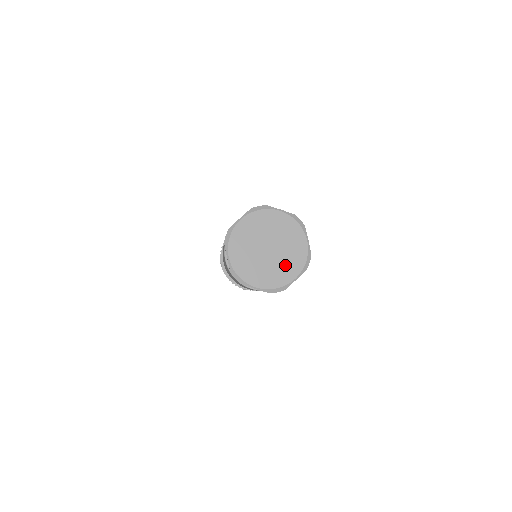
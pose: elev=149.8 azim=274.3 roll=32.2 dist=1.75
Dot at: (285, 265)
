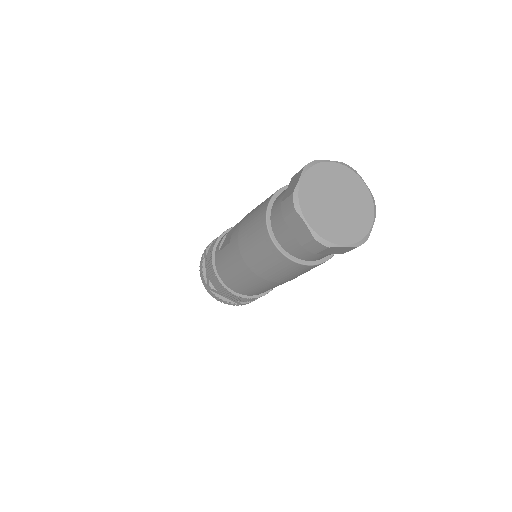
Dot at: (358, 214)
